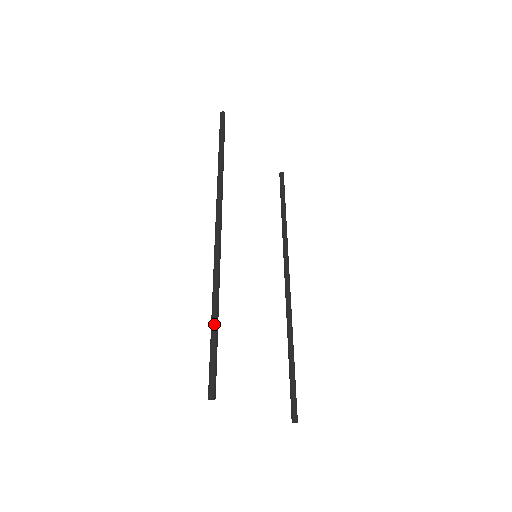
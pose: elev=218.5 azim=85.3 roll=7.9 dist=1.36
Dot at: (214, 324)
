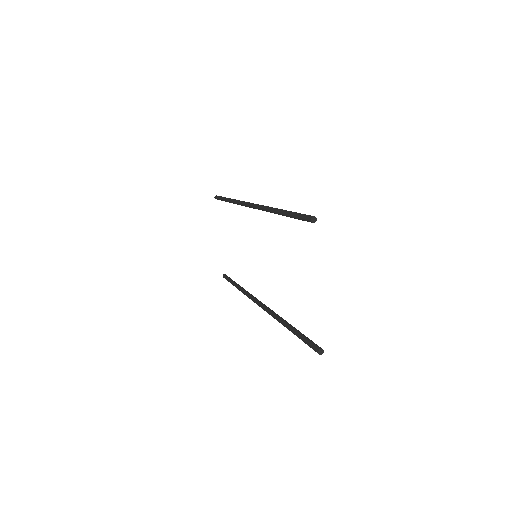
Dot at: (286, 210)
